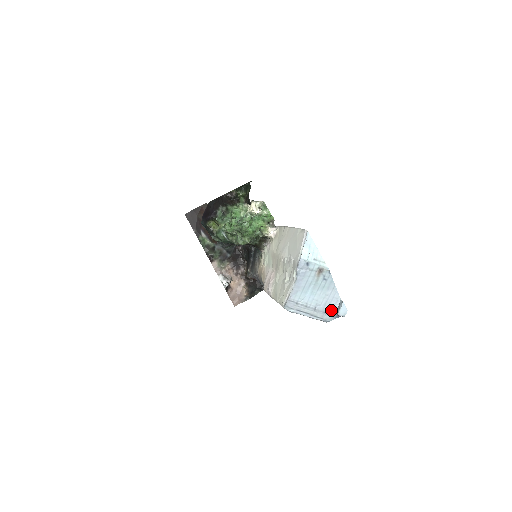
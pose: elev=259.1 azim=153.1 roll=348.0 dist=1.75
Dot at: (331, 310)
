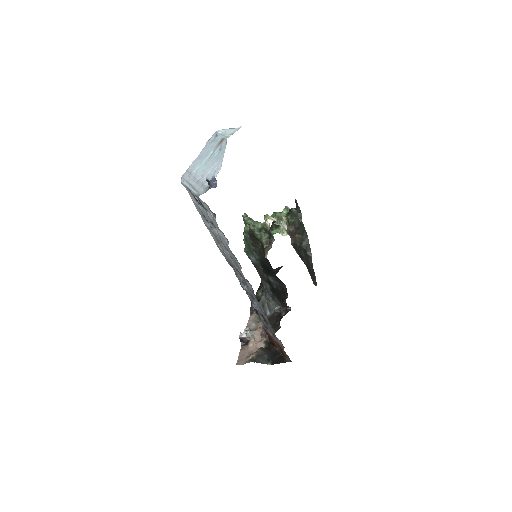
Dot at: occluded
